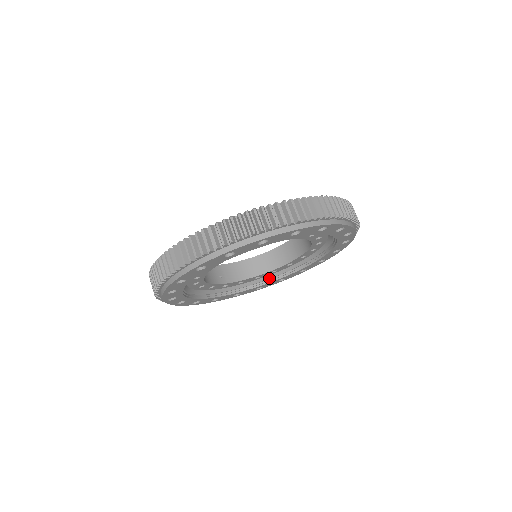
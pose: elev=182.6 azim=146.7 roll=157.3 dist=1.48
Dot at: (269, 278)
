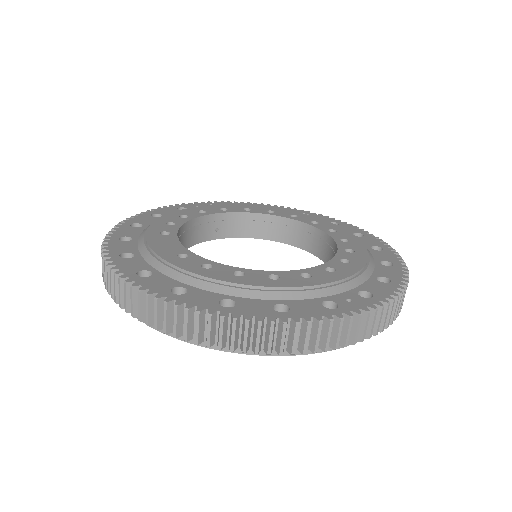
Dot at: occluded
